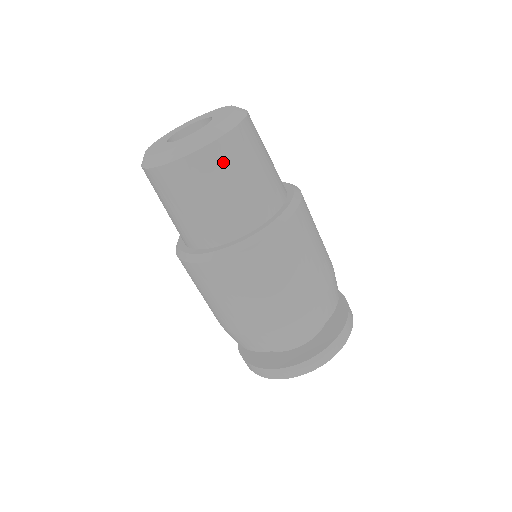
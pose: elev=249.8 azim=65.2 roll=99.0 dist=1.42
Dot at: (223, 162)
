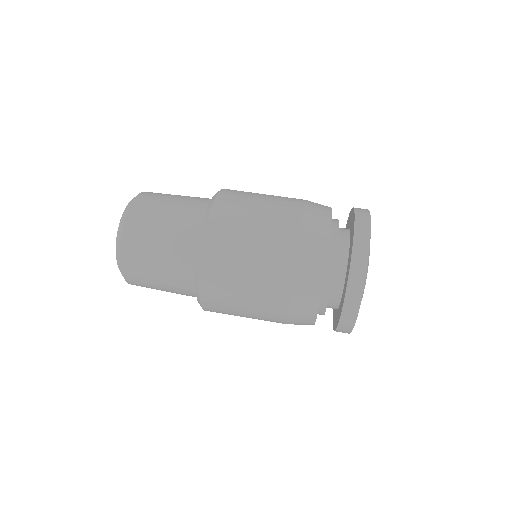
Dot at: (142, 217)
